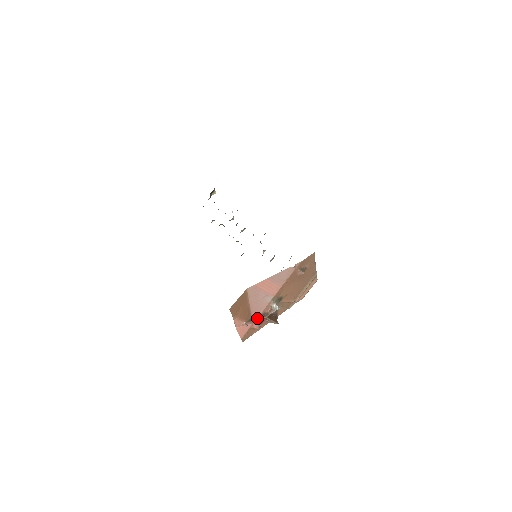
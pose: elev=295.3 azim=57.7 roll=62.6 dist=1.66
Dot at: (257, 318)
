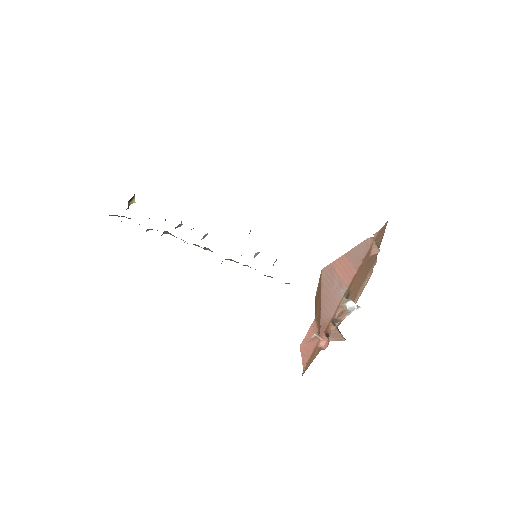
Dot at: (325, 328)
